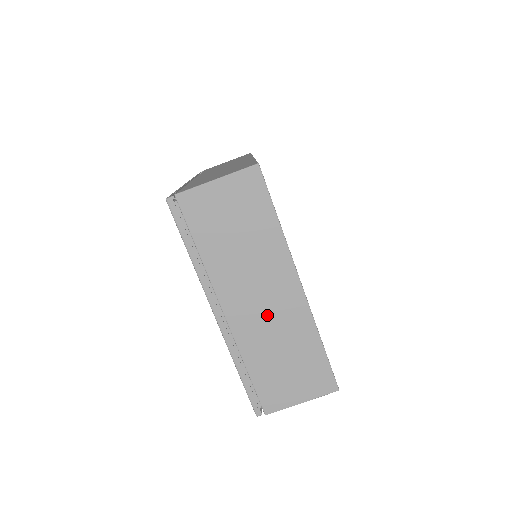
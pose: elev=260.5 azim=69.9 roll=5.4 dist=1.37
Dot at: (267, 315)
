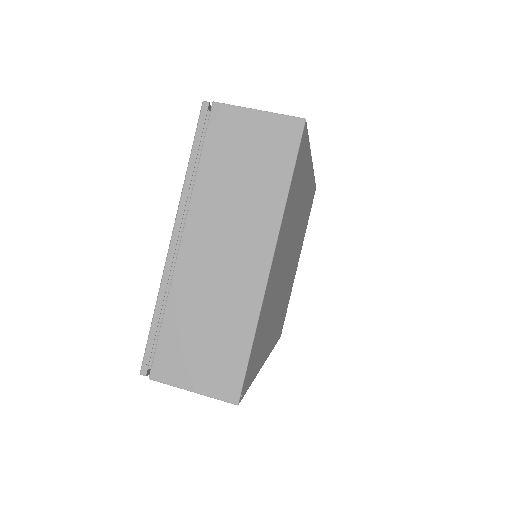
Dot at: (219, 272)
